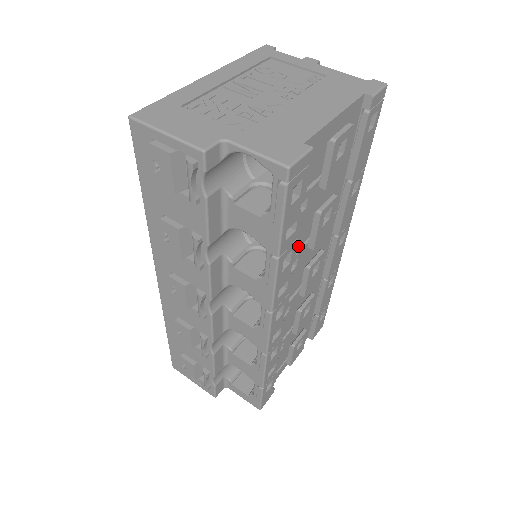
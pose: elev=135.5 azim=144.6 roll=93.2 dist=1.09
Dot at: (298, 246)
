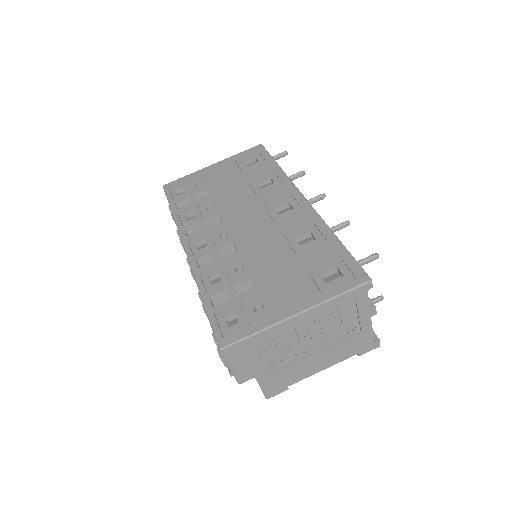
Dot at: occluded
